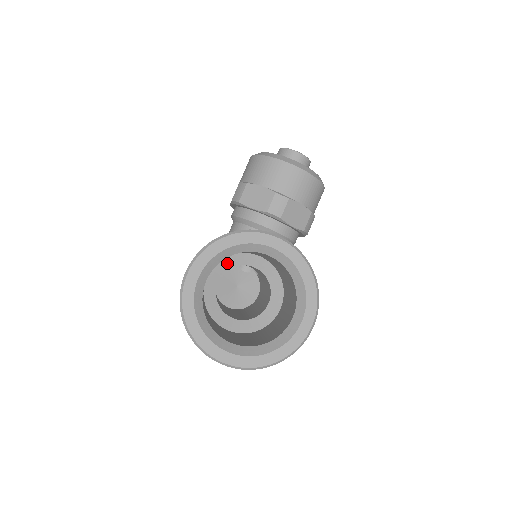
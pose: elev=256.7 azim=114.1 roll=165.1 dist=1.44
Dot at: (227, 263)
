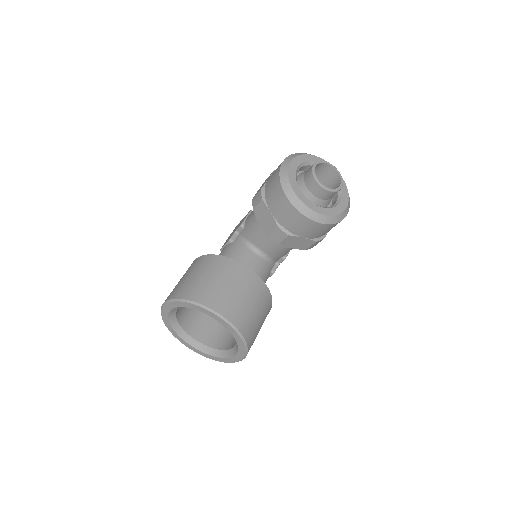
Dot at: occluded
